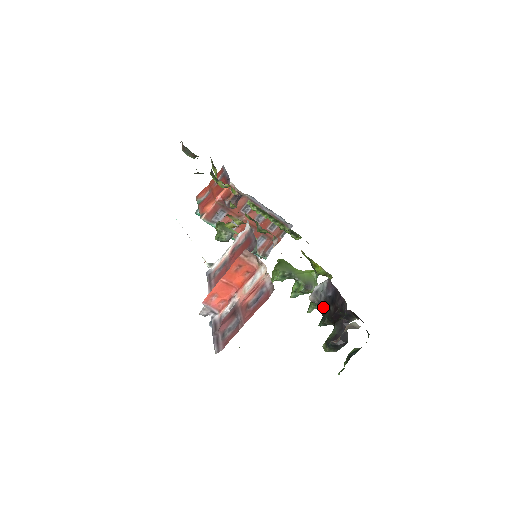
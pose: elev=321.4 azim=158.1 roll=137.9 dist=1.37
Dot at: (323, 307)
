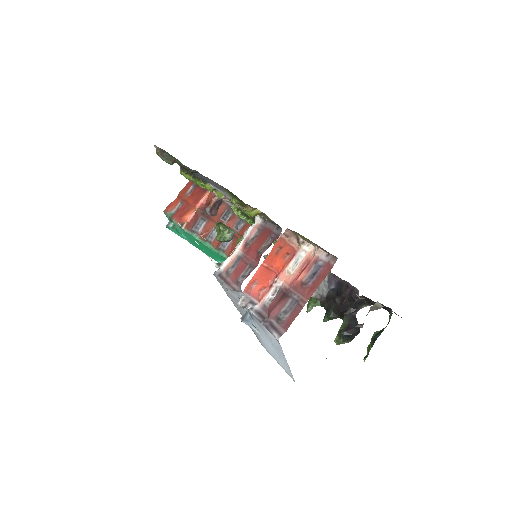
Dot at: (327, 301)
